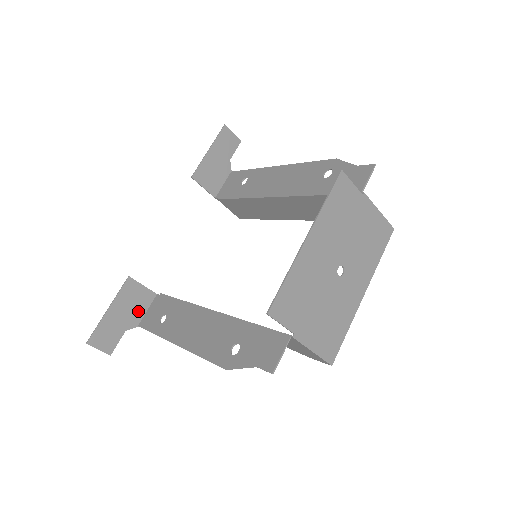
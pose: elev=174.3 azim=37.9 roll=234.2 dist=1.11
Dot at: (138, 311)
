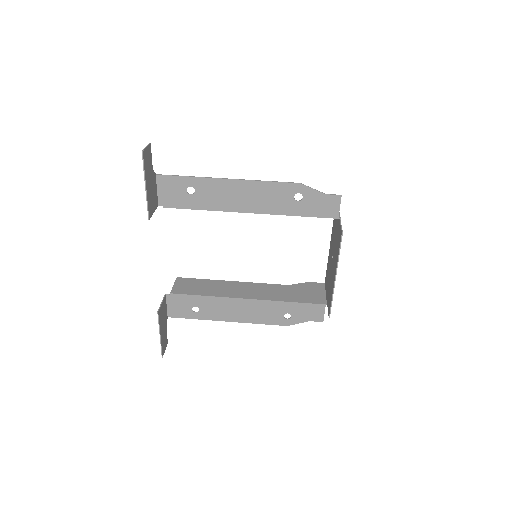
Dot at: (165, 313)
